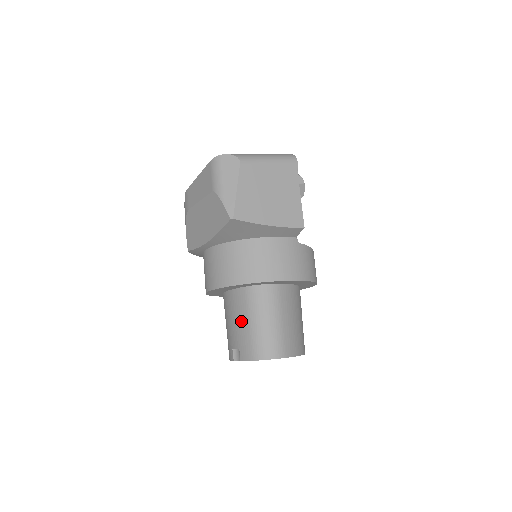
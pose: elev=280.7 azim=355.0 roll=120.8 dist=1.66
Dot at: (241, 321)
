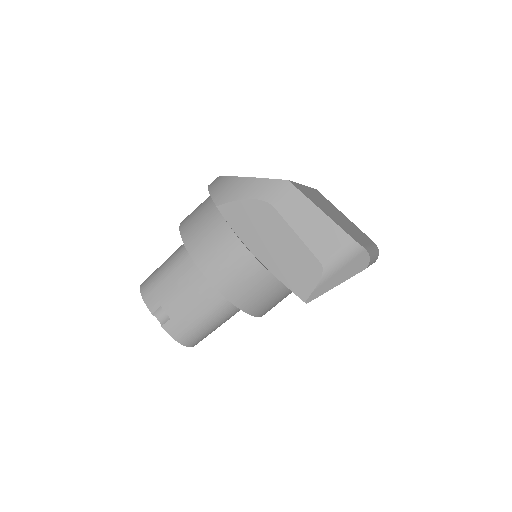
Dot at: (197, 307)
